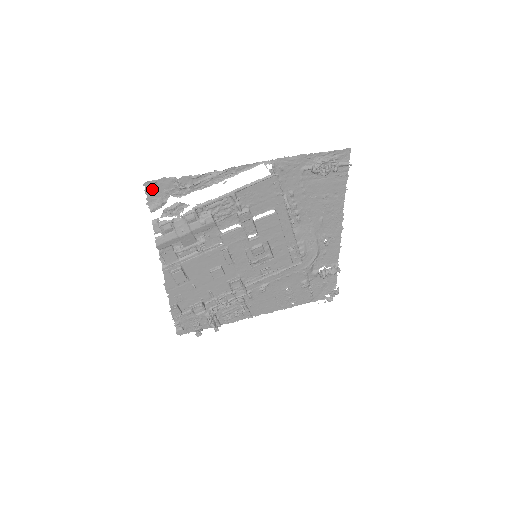
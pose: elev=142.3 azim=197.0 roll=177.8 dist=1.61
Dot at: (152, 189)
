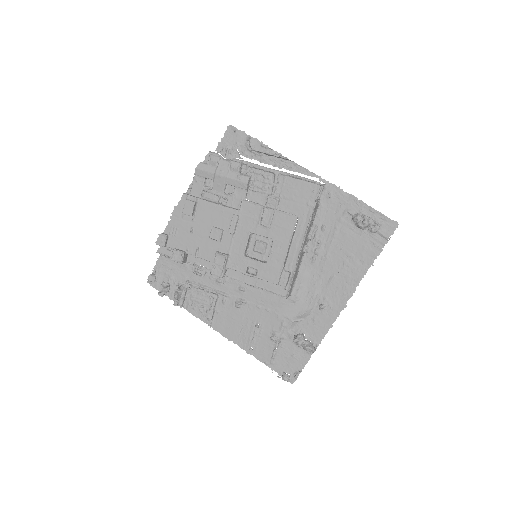
Dot at: (230, 134)
